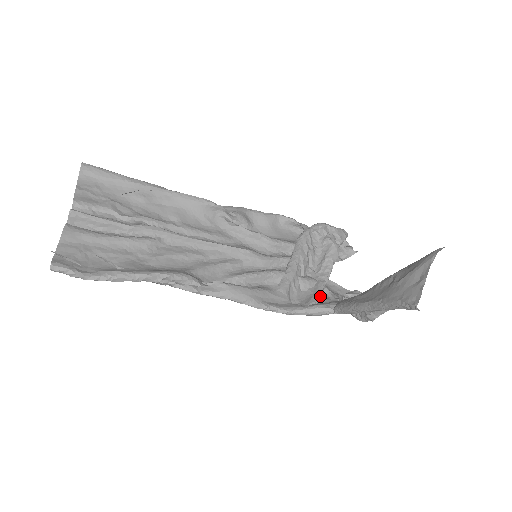
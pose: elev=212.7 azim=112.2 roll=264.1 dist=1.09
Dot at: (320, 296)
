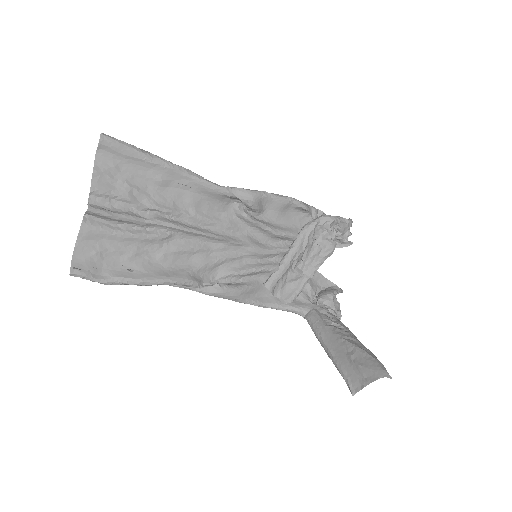
Dot at: (300, 293)
